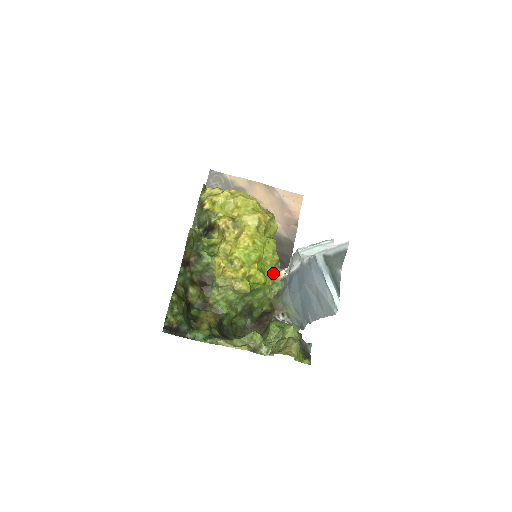
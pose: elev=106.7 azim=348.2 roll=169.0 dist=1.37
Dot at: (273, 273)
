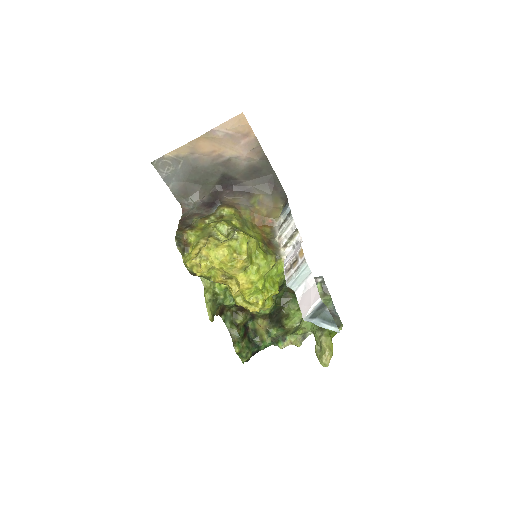
Dot at: (278, 267)
